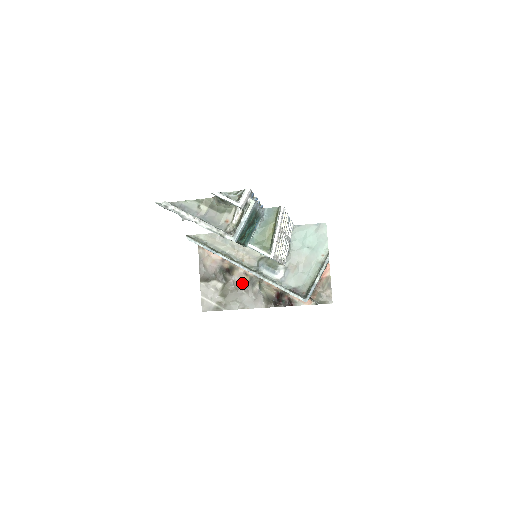
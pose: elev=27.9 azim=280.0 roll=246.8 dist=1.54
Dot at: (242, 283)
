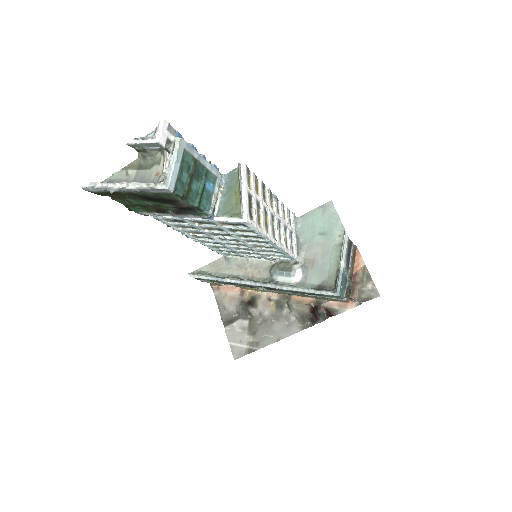
Dot at: (269, 311)
